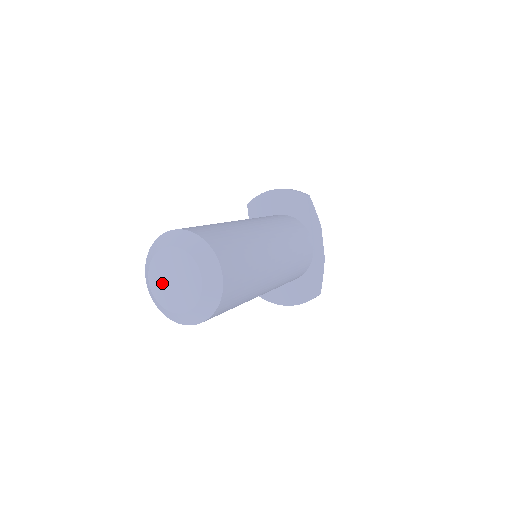
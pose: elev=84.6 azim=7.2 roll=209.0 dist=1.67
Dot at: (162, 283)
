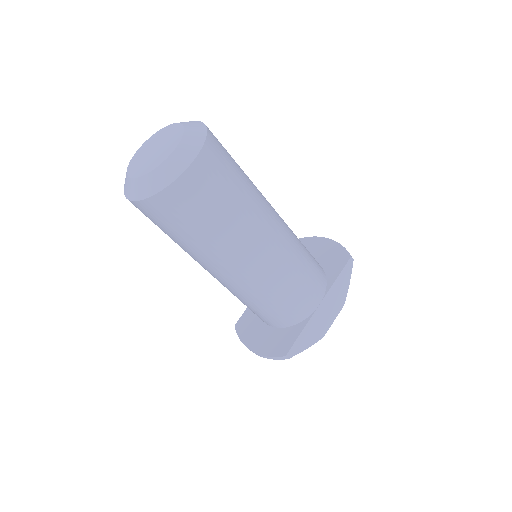
Dot at: (145, 151)
